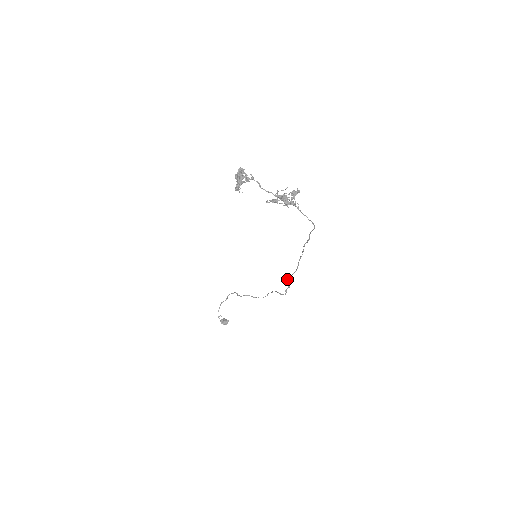
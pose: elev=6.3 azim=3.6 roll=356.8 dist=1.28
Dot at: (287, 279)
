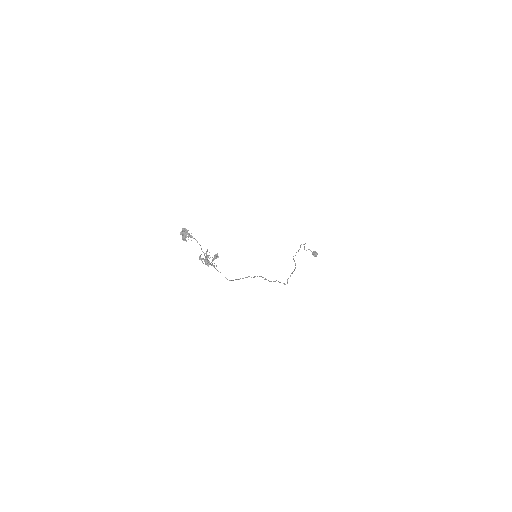
Dot at: occluded
